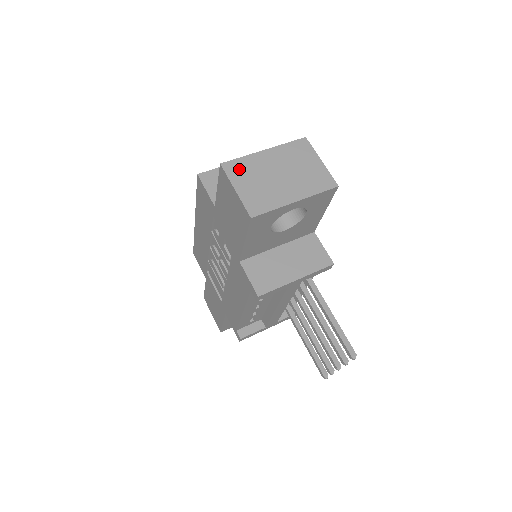
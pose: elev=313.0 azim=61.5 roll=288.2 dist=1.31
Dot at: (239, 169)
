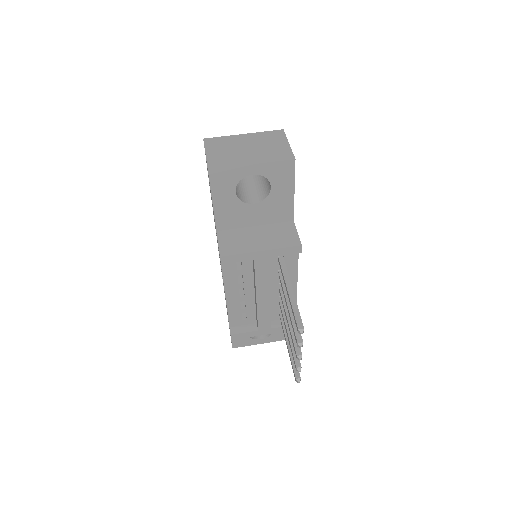
Dot at: (216, 143)
